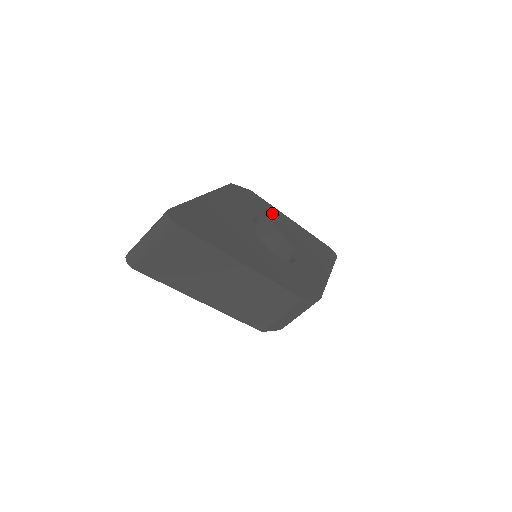
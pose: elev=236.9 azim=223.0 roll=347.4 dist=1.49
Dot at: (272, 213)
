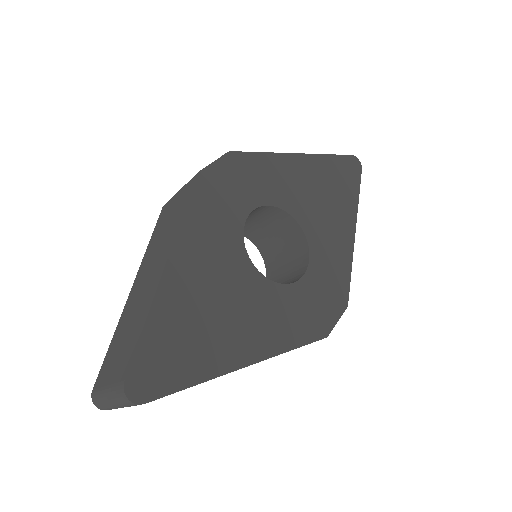
Dot at: (267, 175)
